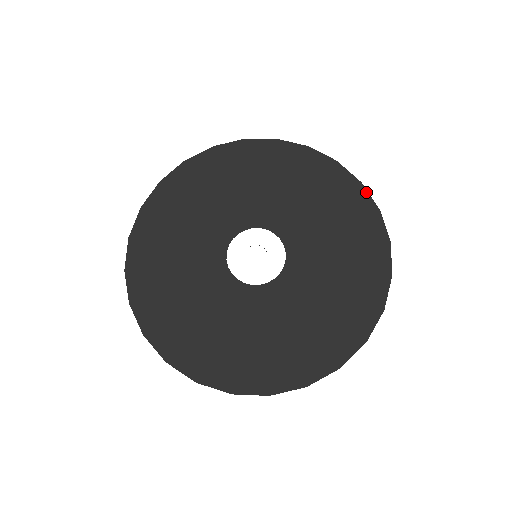
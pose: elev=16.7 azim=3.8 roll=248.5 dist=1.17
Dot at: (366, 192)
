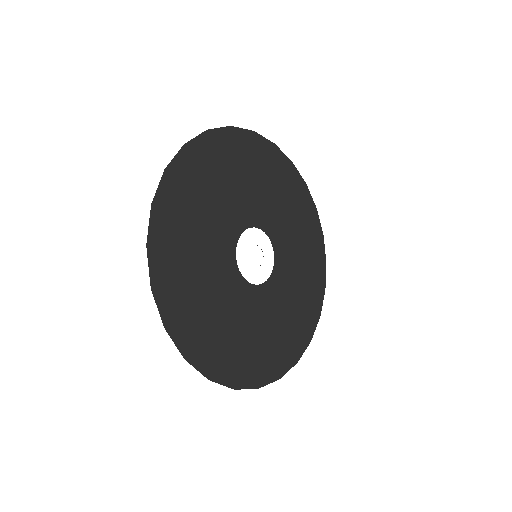
Dot at: (324, 245)
